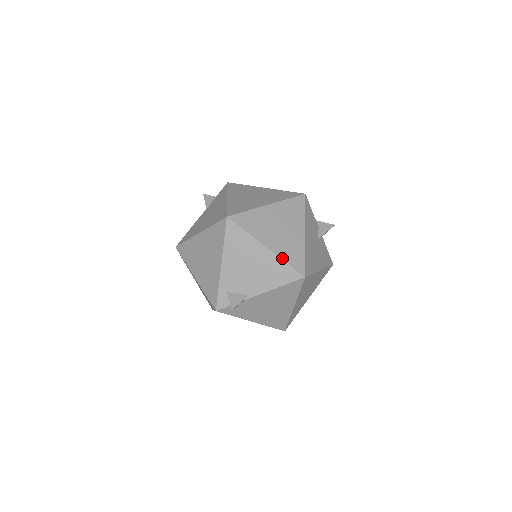
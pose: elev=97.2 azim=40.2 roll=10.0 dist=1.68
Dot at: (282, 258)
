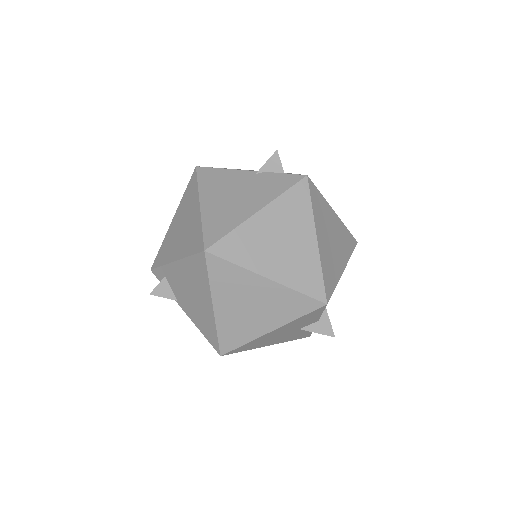
Dot at: (218, 327)
